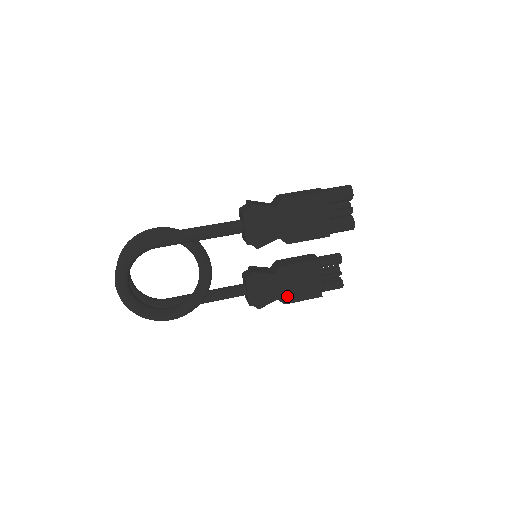
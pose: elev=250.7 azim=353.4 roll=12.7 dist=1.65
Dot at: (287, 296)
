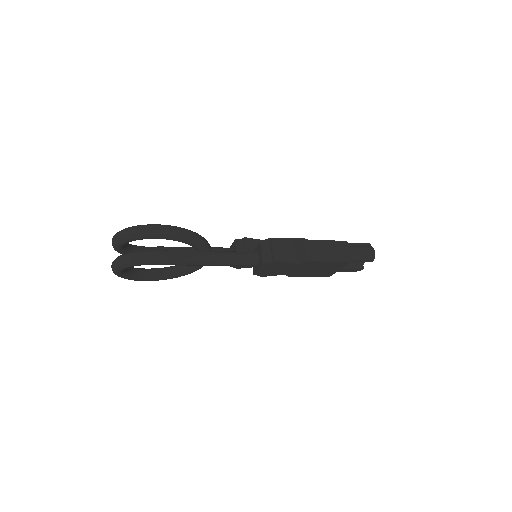
Dot at: occluded
